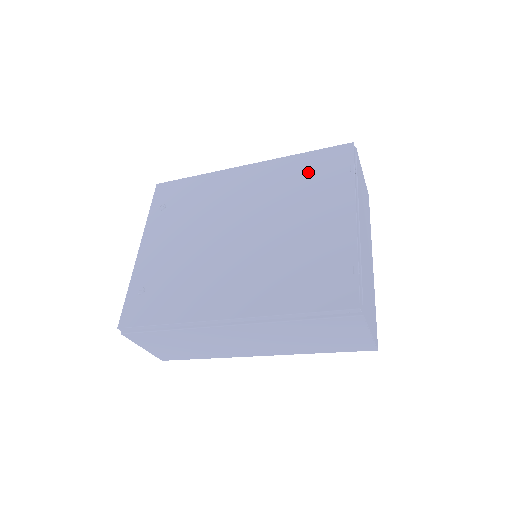
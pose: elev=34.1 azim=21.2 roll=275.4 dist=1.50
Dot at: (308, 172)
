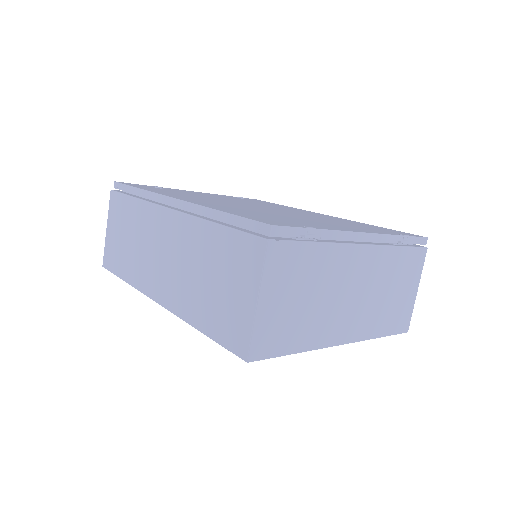
Dot at: (365, 225)
